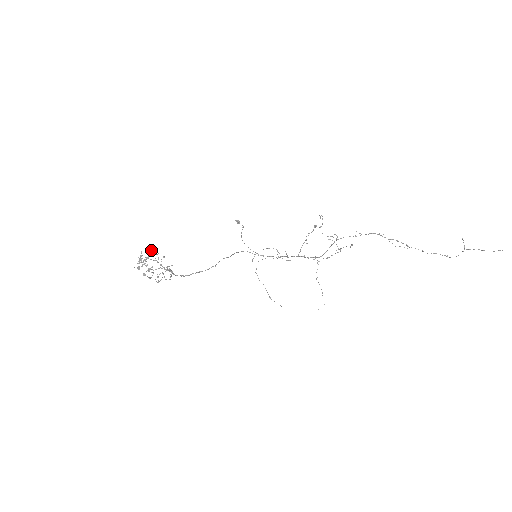
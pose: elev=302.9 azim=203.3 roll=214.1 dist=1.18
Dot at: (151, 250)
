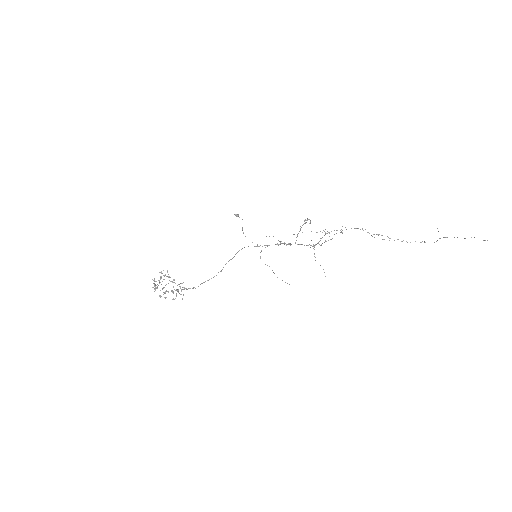
Dot at: (162, 273)
